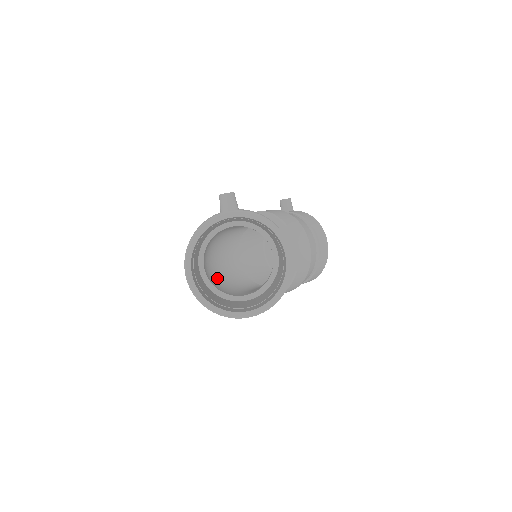
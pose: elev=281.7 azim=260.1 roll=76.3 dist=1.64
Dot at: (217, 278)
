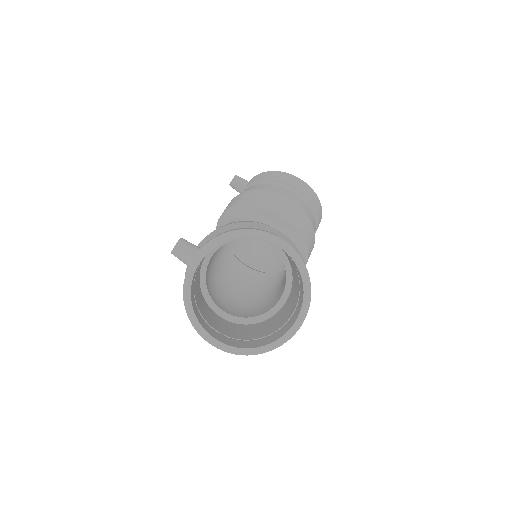
Dot at: (244, 304)
